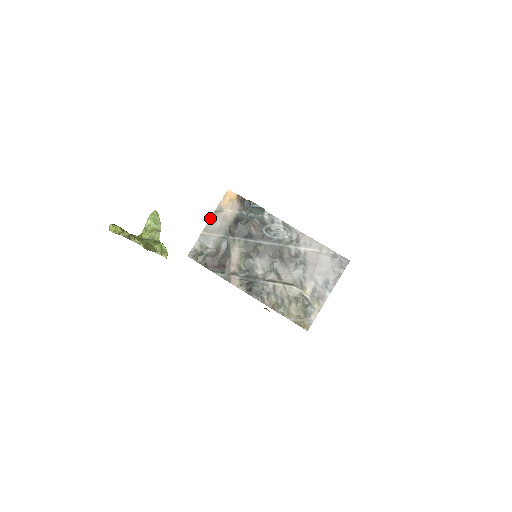
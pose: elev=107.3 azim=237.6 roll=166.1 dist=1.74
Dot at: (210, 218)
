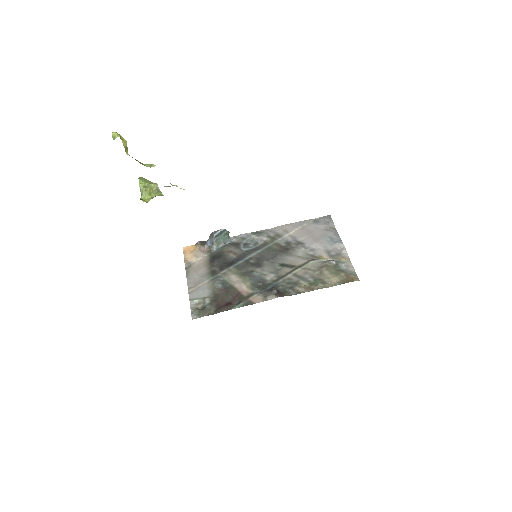
Dot at: (186, 276)
